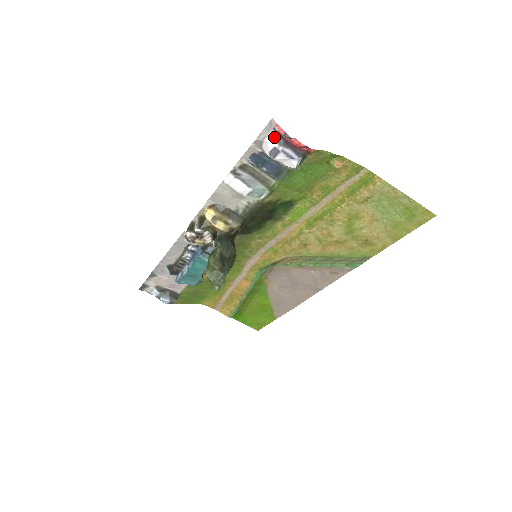
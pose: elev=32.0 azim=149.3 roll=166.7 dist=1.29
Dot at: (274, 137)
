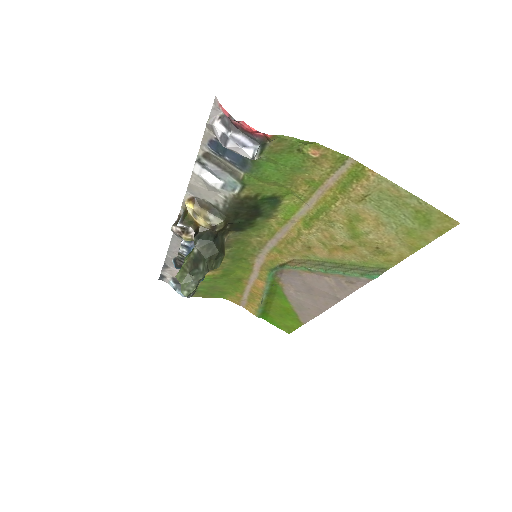
Dot at: (222, 120)
